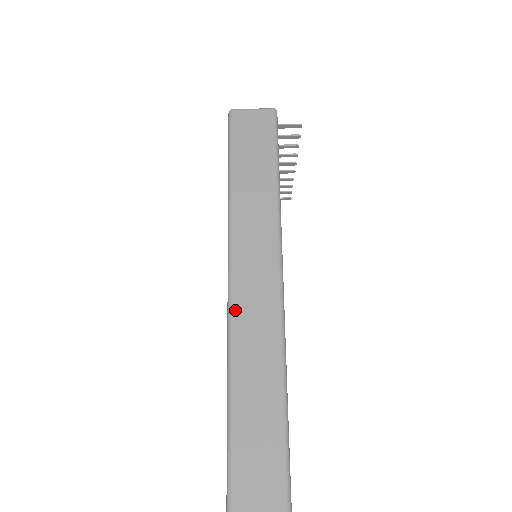
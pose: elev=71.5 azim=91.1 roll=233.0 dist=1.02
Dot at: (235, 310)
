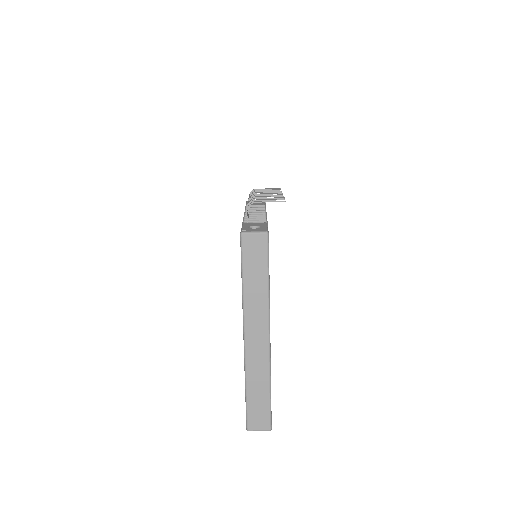
Dot at: (247, 343)
